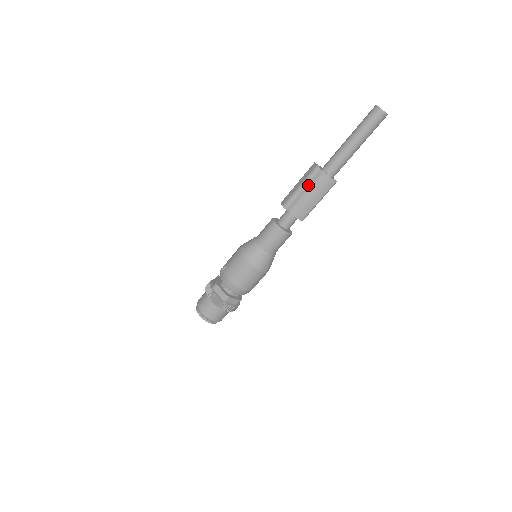
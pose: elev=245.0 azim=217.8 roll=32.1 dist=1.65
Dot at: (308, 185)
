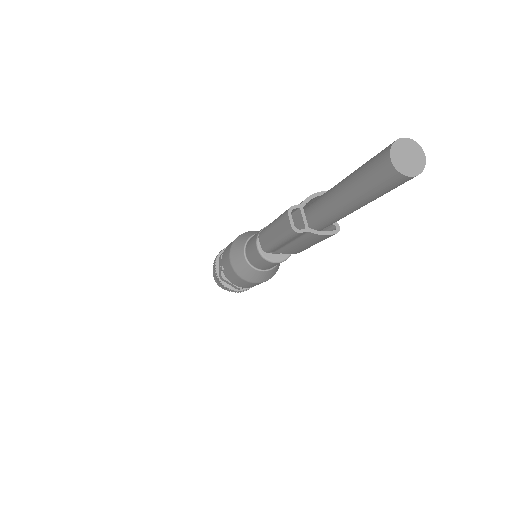
Dot at: (289, 240)
